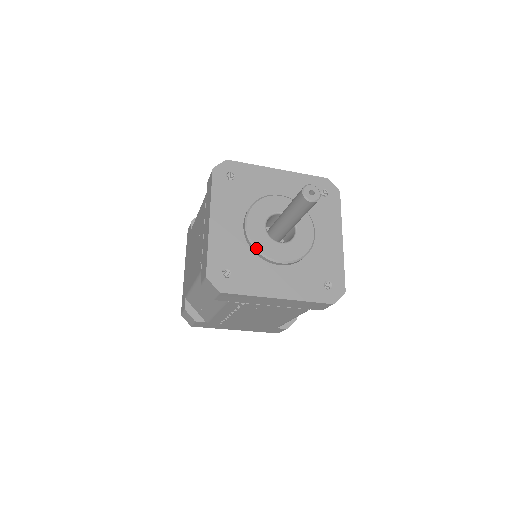
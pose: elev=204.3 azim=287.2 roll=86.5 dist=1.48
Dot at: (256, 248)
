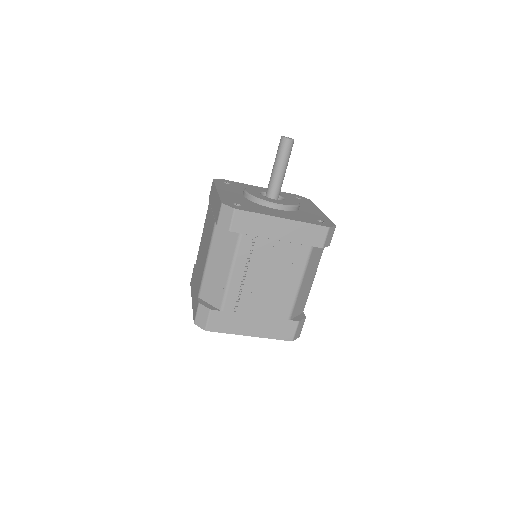
Dot at: (257, 198)
